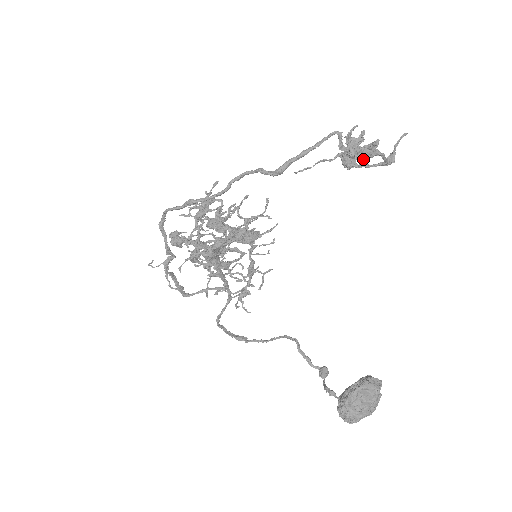
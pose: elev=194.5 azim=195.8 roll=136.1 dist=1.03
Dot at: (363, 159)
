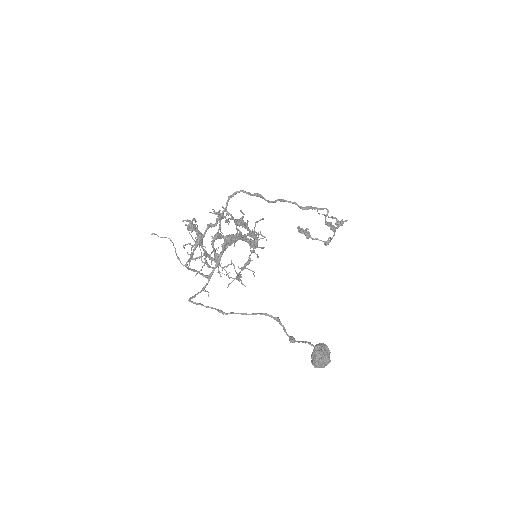
Dot at: (339, 226)
